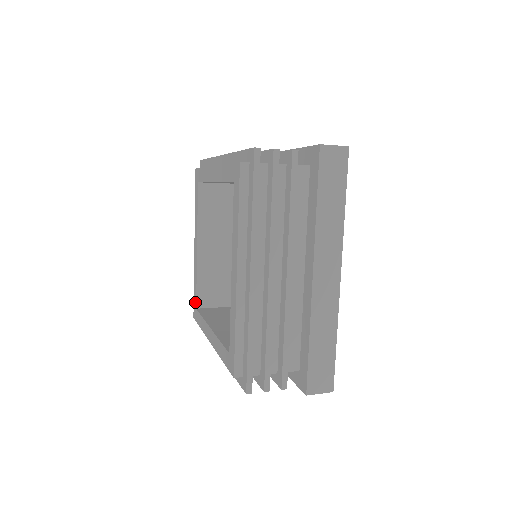
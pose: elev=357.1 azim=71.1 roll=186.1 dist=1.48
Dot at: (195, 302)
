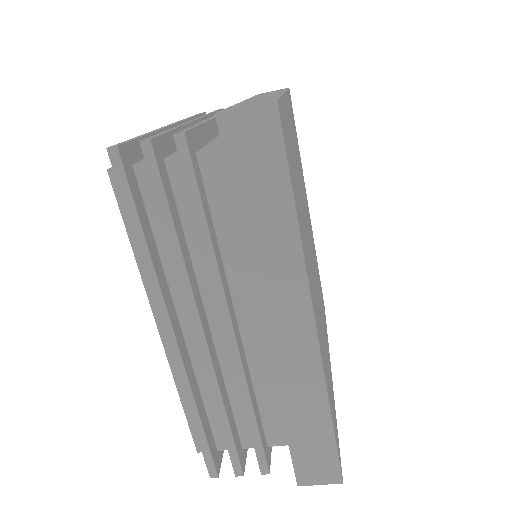
Dot at: occluded
